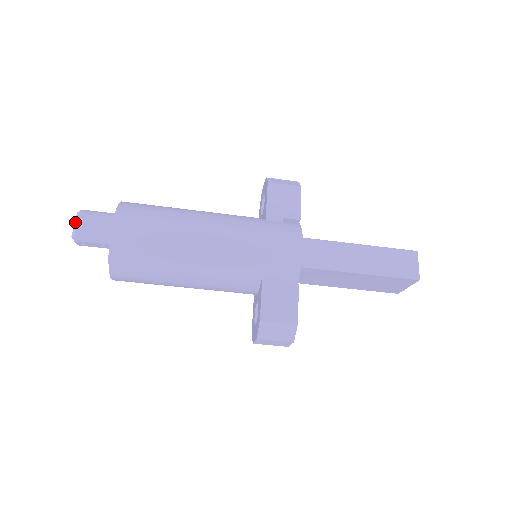
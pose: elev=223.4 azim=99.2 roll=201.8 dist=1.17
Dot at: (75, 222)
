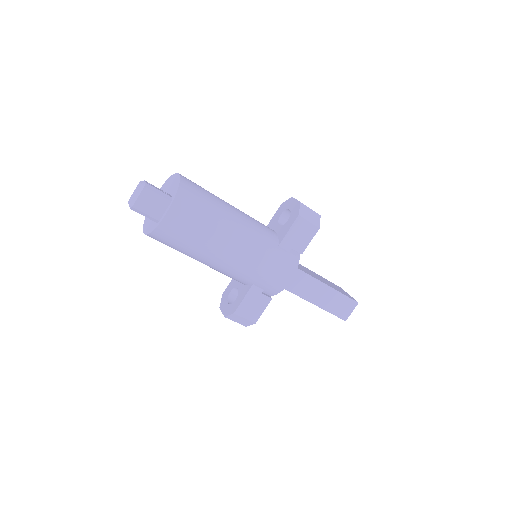
Dot at: (136, 193)
